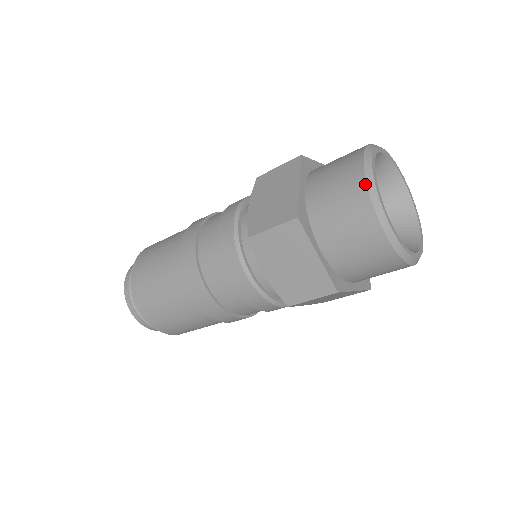
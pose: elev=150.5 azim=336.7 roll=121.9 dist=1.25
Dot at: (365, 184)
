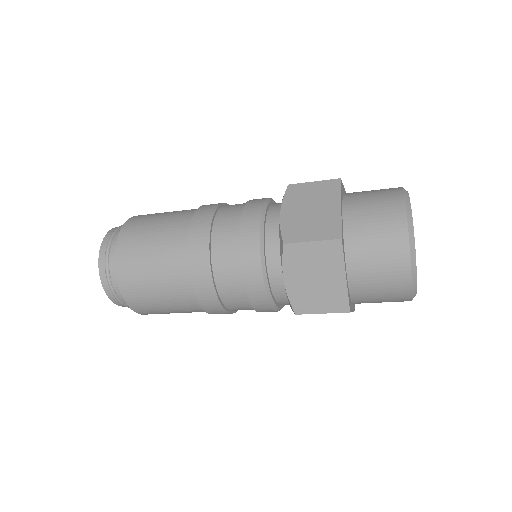
Dot at: (410, 287)
